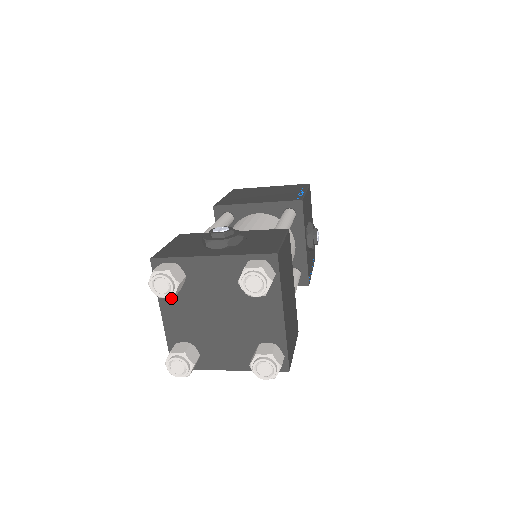
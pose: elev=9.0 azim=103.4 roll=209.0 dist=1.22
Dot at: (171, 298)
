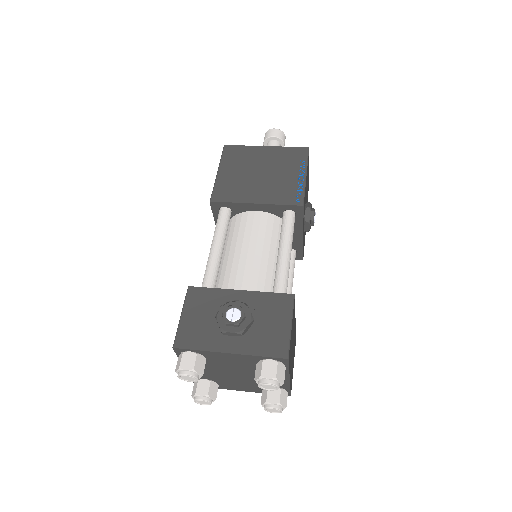
Dot at: occluded
